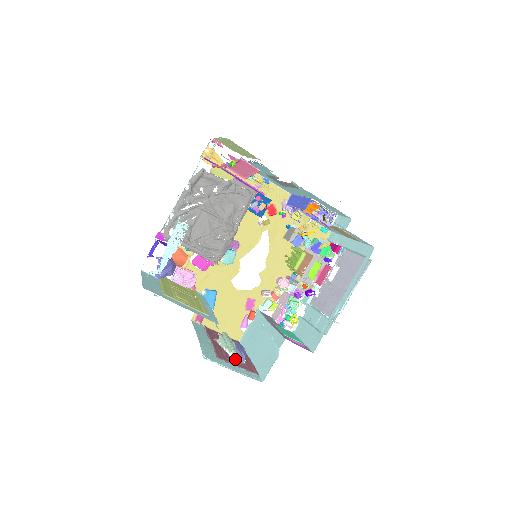
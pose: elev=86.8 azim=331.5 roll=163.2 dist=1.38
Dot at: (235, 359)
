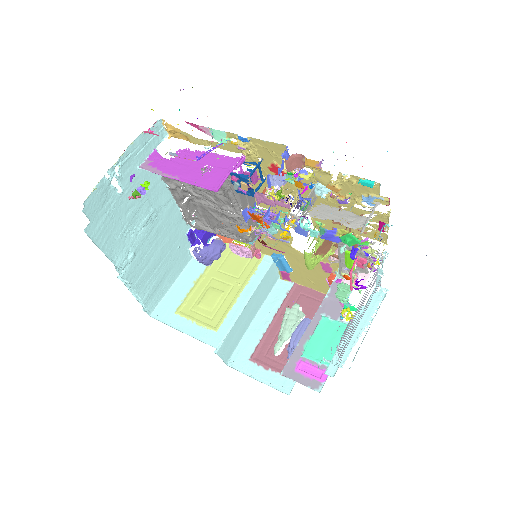
Dot at: (281, 353)
